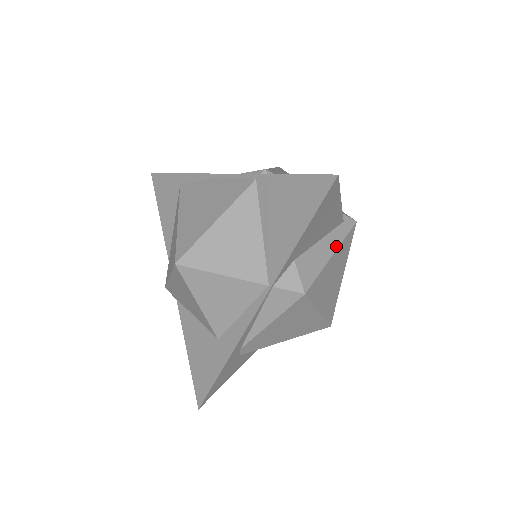
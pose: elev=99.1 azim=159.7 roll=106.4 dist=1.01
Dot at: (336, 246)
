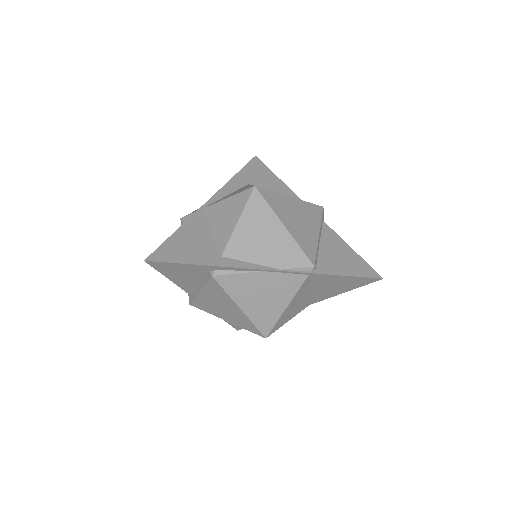
Dot at: occluded
